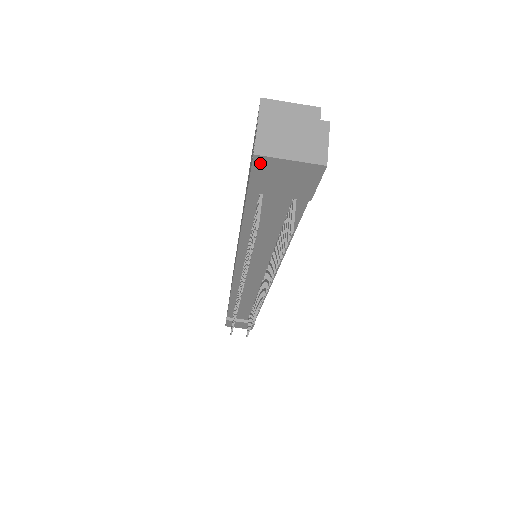
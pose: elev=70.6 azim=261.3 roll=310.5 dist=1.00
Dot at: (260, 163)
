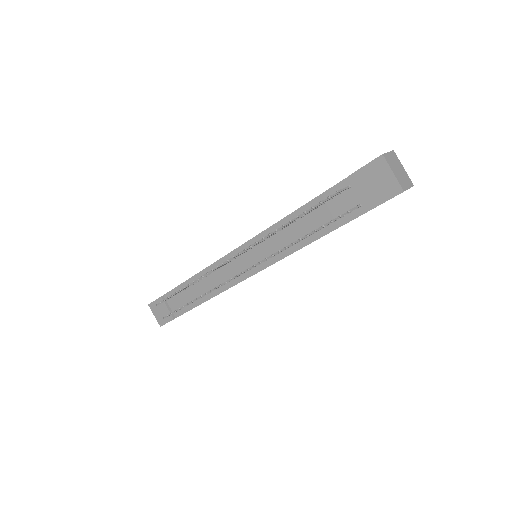
Dot at: (378, 162)
